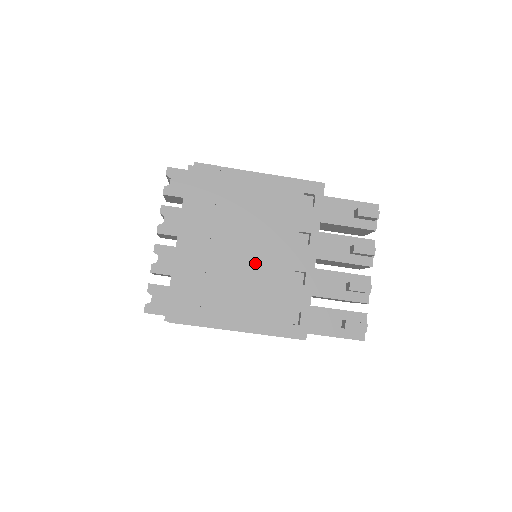
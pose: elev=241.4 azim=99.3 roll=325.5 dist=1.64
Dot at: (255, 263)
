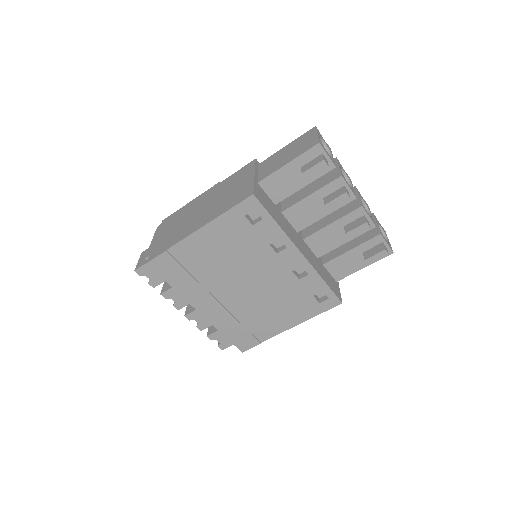
Dot at: (259, 288)
